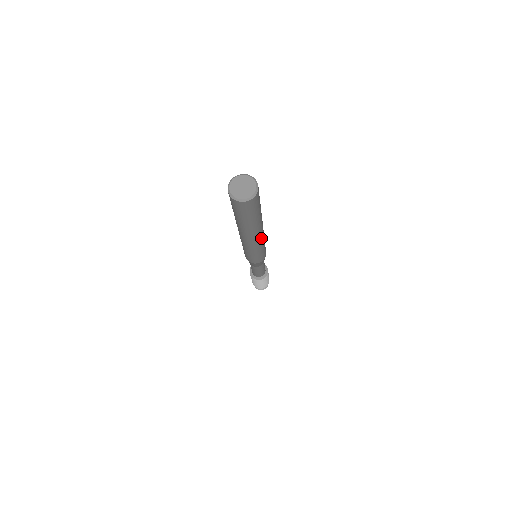
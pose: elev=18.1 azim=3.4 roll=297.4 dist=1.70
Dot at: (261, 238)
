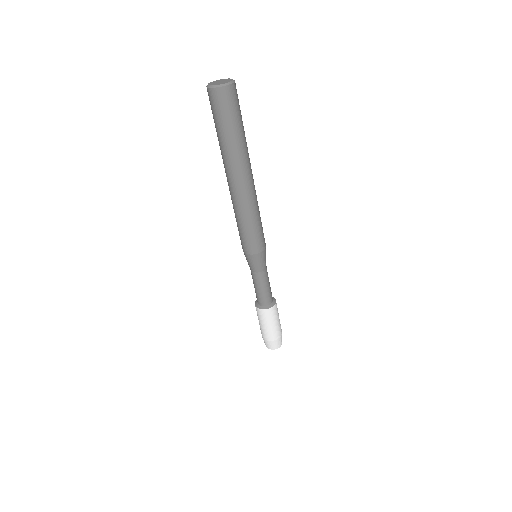
Dot at: (254, 186)
